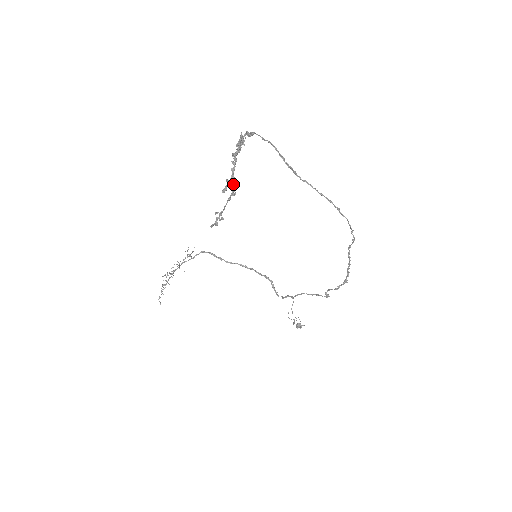
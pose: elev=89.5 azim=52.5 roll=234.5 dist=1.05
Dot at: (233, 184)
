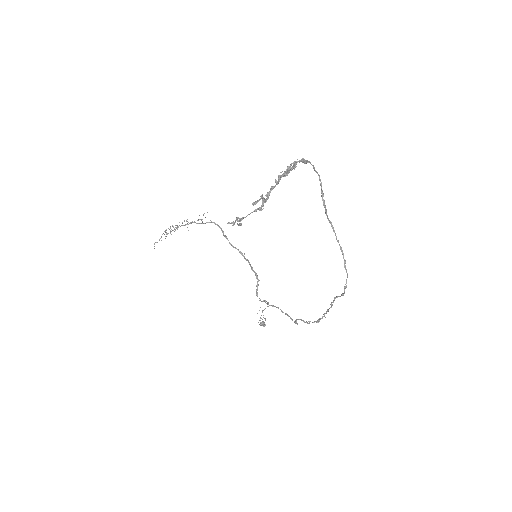
Dot at: (265, 200)
